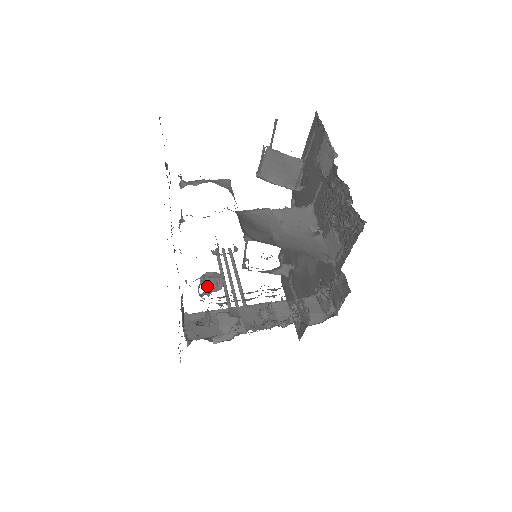
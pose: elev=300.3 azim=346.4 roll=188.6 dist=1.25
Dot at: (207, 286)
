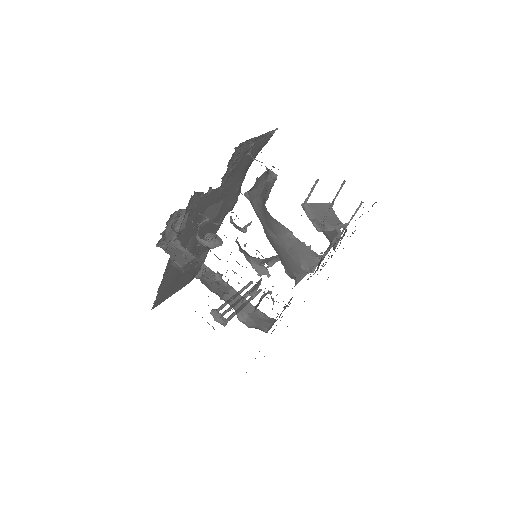
Dot at: (208, 238)
